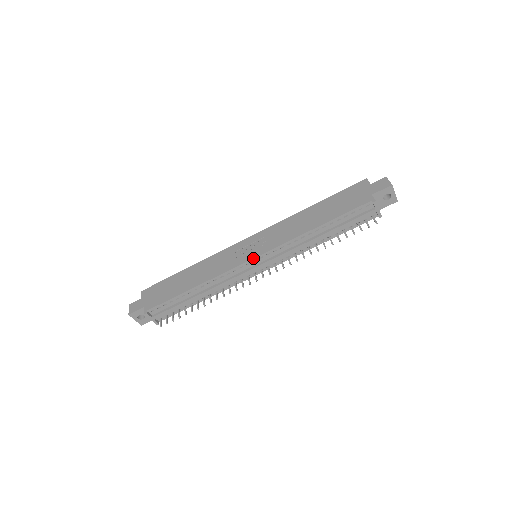
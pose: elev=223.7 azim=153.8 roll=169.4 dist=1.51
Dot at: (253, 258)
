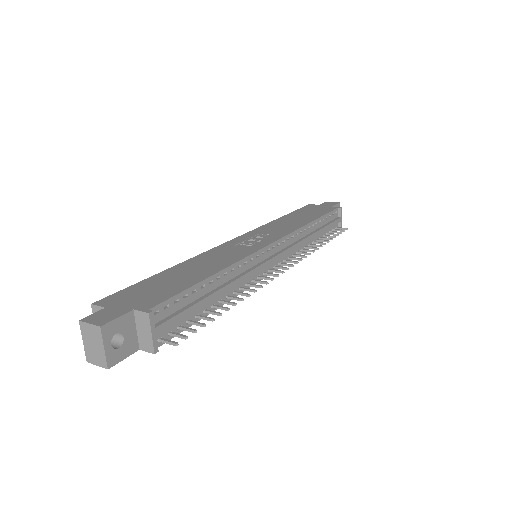
Dot at: (273, 242)
